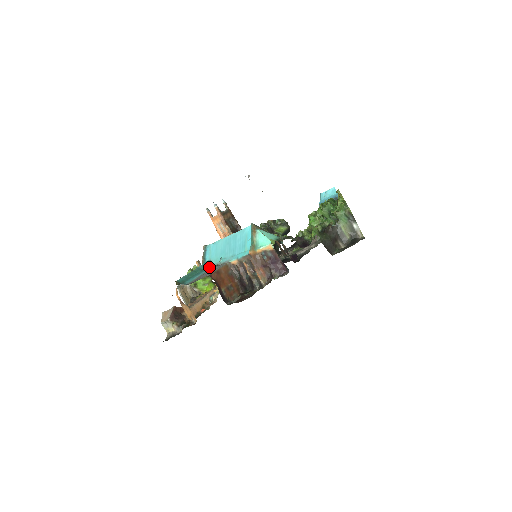
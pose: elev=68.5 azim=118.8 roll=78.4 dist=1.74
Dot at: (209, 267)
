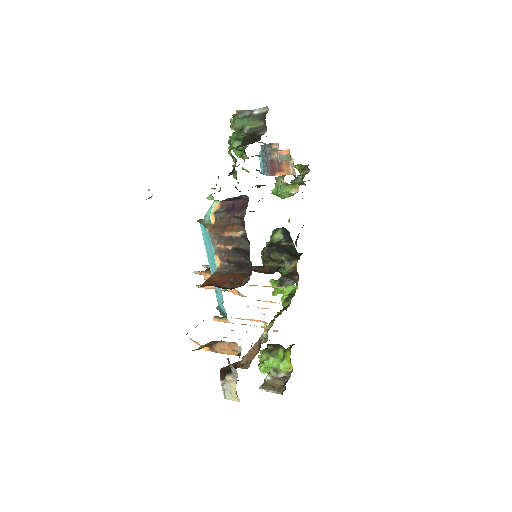
Dot at: occluded
